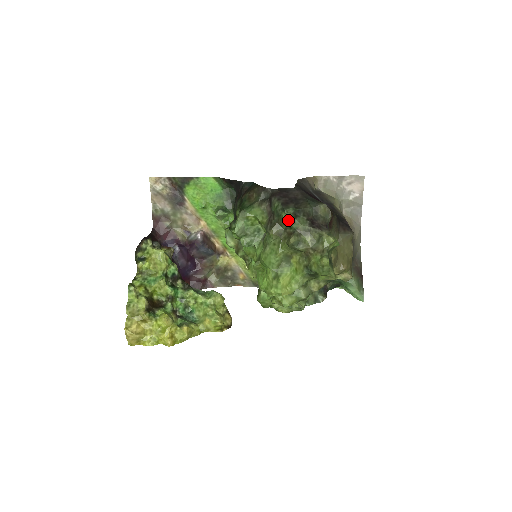
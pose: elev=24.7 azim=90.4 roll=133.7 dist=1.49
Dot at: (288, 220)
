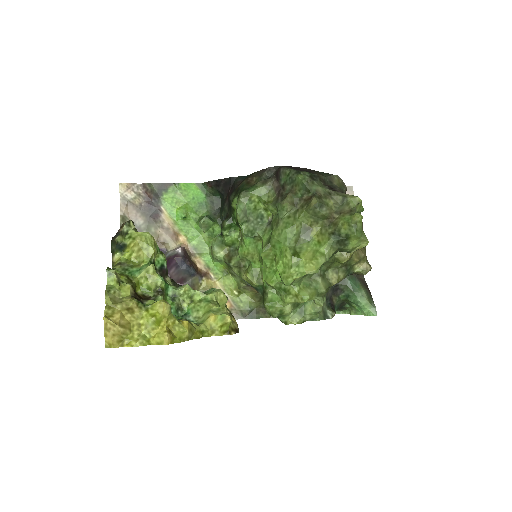
Dot at: (306, 181)
